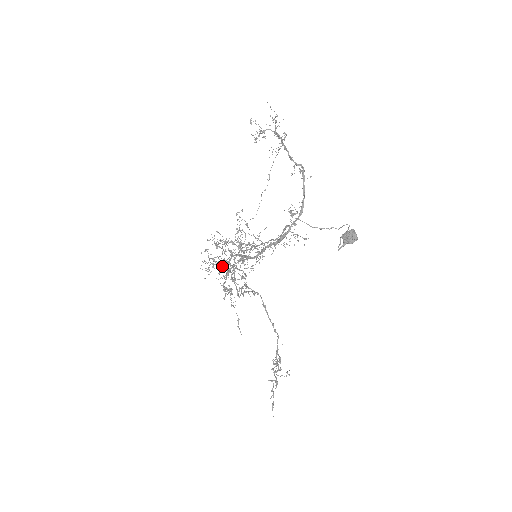
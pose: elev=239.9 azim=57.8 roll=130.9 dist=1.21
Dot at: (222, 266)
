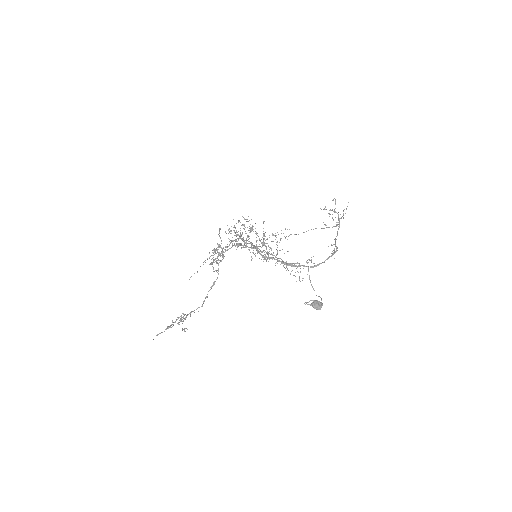
Dot at: (220, 237)
